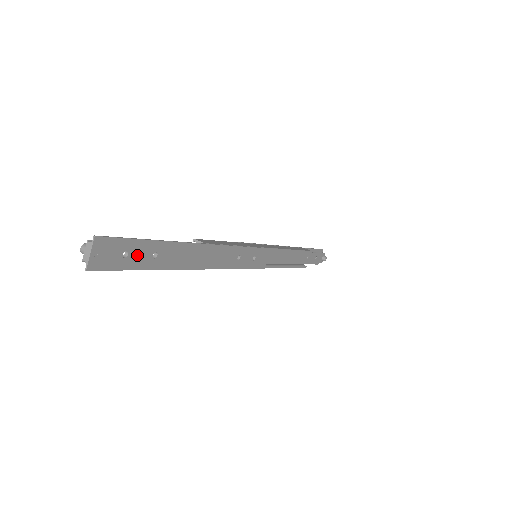
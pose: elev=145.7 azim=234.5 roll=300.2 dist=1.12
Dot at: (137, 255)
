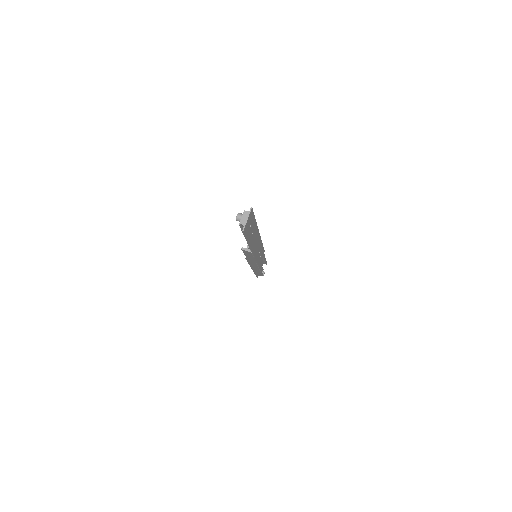
Dot at: (251, 229)
